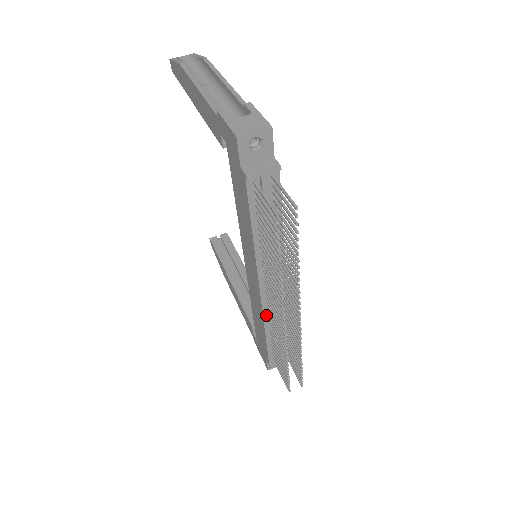
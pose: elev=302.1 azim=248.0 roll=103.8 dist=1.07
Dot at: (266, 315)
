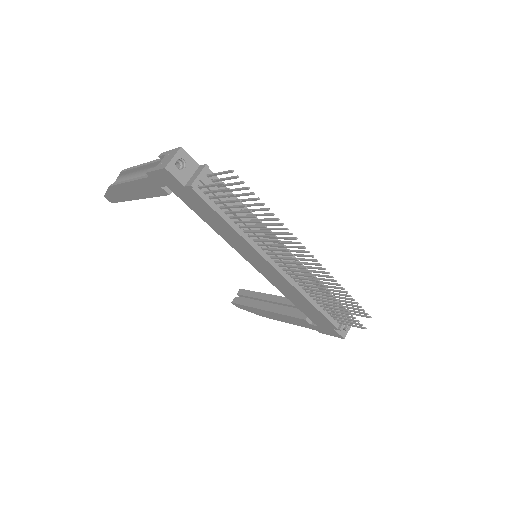
Dot at: (297, 286)
